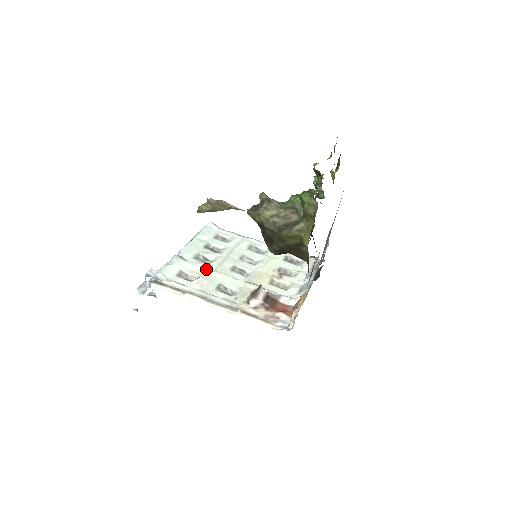
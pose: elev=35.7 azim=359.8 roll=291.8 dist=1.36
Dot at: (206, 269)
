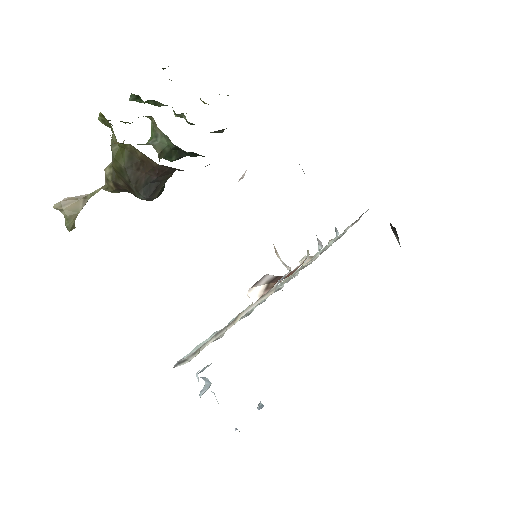
Dot at: occluded
